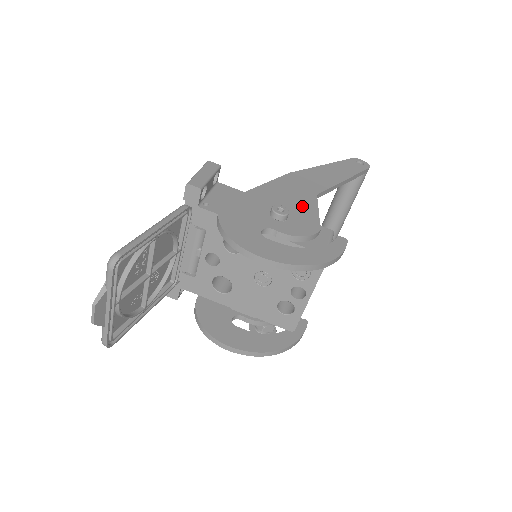
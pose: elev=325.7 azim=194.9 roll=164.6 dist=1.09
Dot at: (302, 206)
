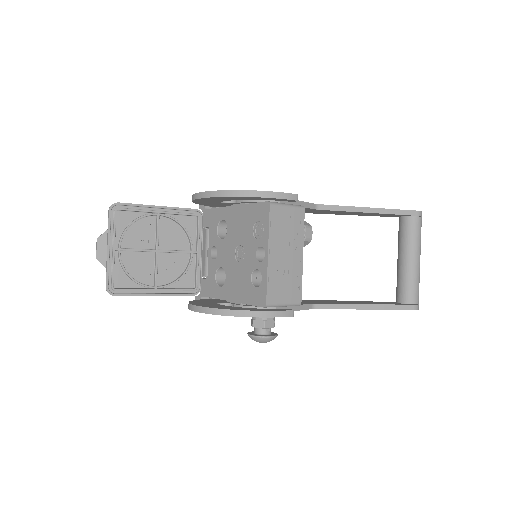
Dot at: occluded
